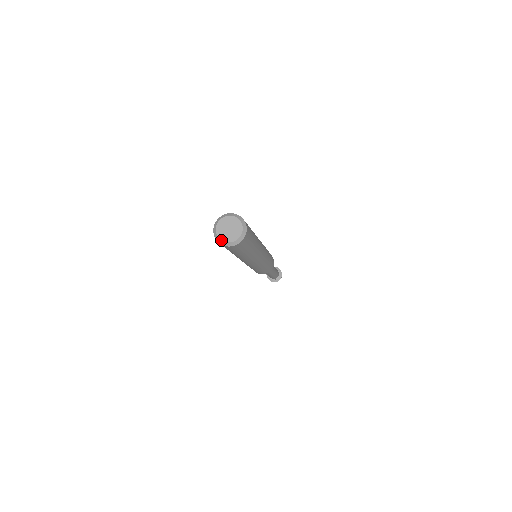
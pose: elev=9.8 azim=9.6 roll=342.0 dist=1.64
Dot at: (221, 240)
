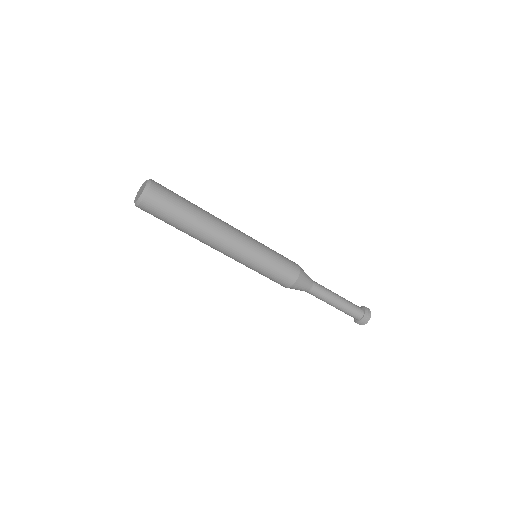
Dot at: (137, 200)
